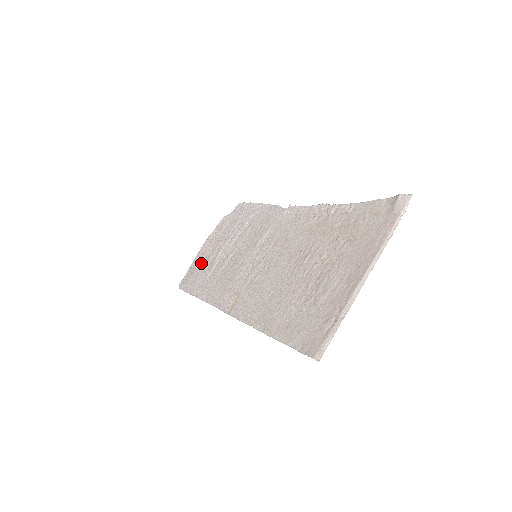
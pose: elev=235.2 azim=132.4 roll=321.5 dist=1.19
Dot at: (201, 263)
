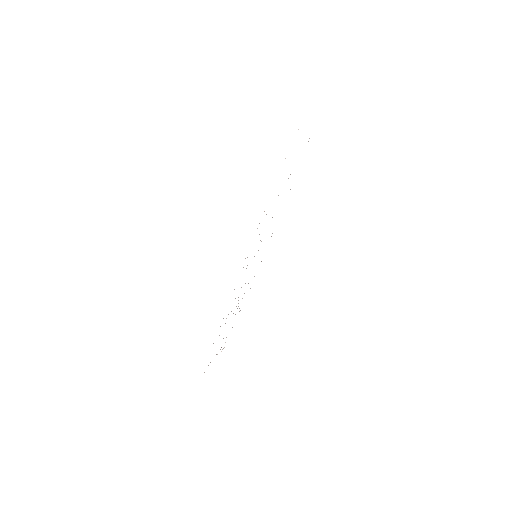
Dot at: occluded
